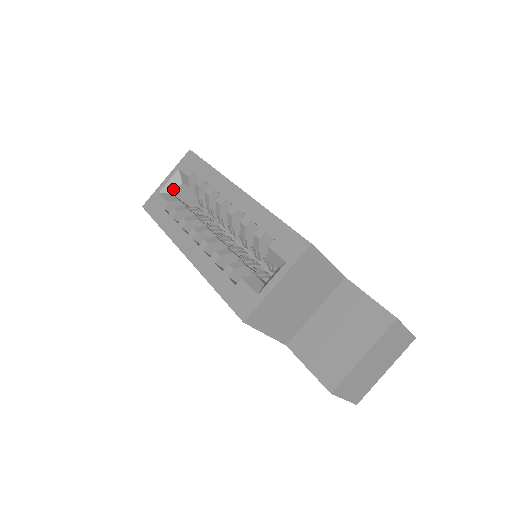
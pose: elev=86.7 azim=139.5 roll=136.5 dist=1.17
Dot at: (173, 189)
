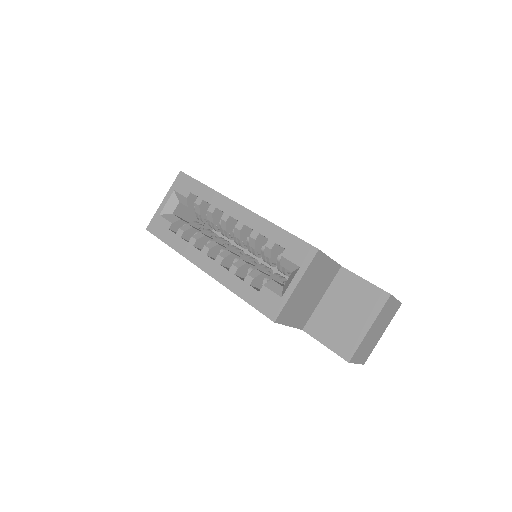
Dot at: (172, 209)
